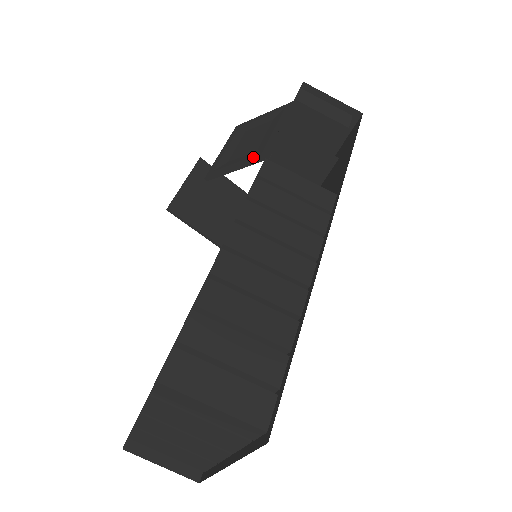
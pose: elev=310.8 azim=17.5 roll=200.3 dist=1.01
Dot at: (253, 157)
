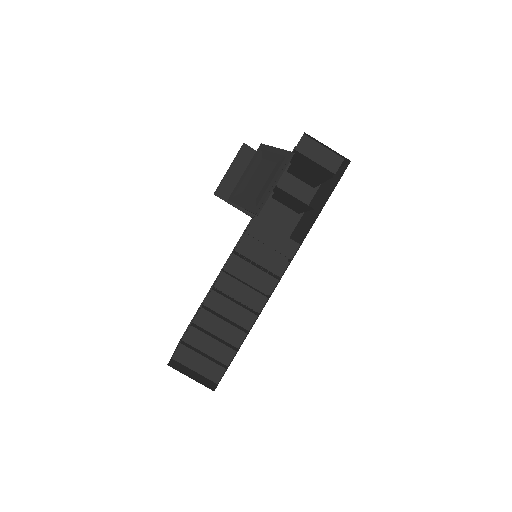
Dot at: (251, 207)
